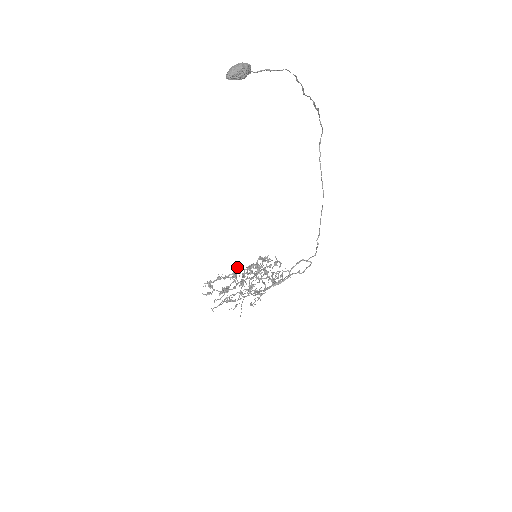
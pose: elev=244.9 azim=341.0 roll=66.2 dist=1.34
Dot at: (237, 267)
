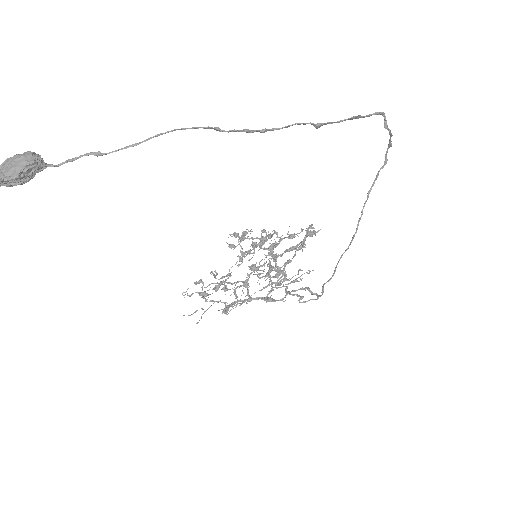
Dot at: (273, 230)
